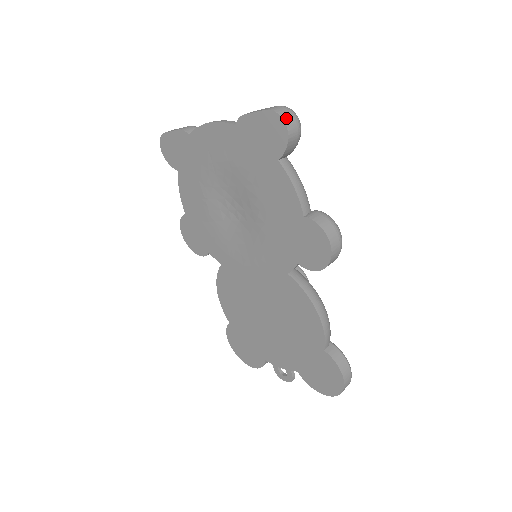
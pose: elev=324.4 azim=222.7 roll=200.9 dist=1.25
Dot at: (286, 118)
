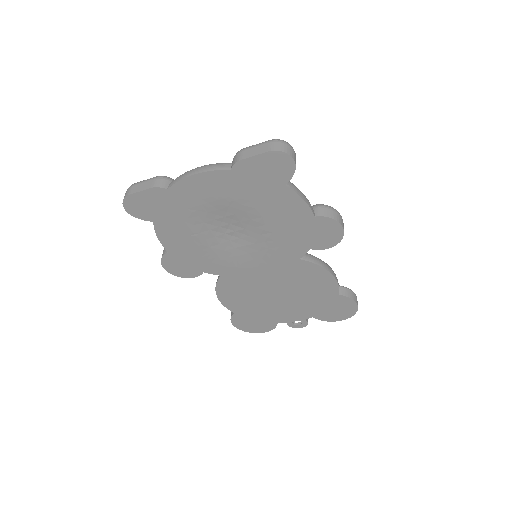
Dot at: (289, 152)
